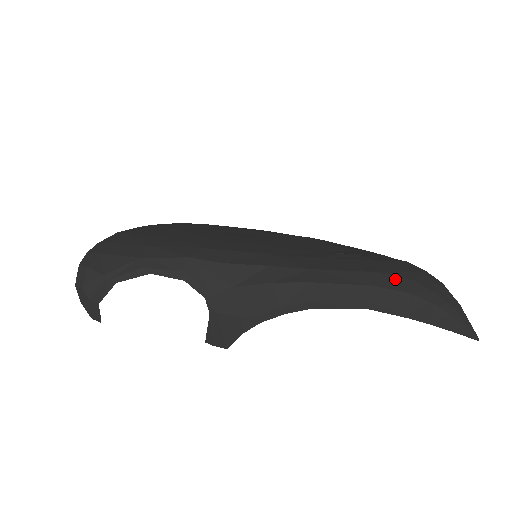
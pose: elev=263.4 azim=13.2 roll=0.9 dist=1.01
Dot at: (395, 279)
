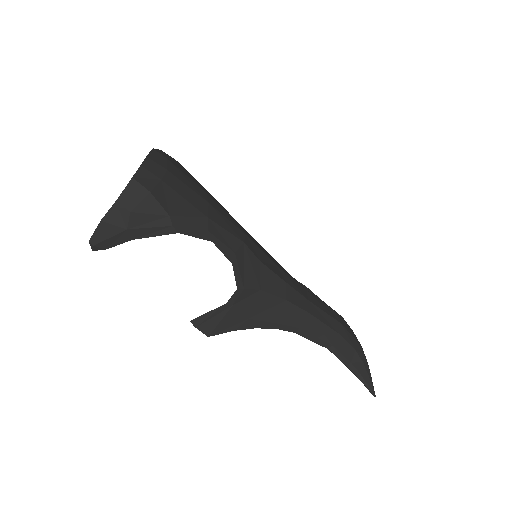
Dot at: (349, 334)
